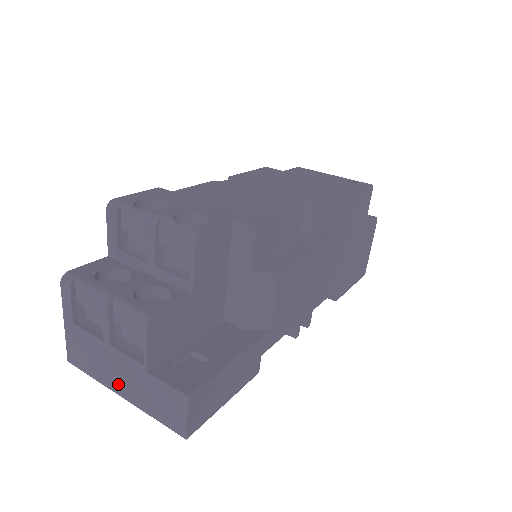
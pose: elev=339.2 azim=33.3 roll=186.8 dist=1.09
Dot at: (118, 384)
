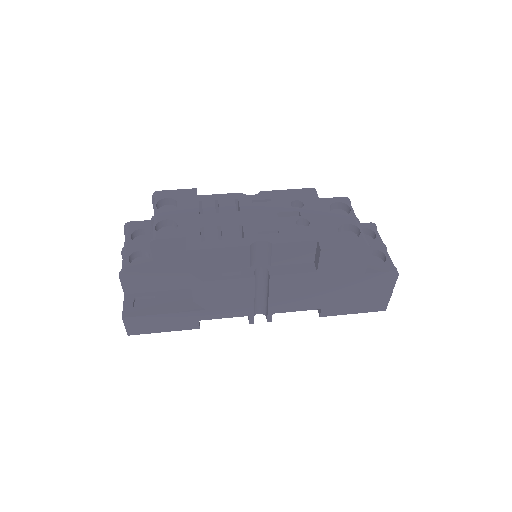
Dot at: occluded
